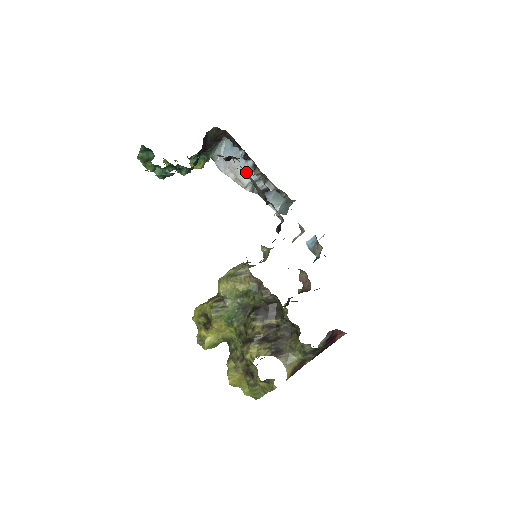
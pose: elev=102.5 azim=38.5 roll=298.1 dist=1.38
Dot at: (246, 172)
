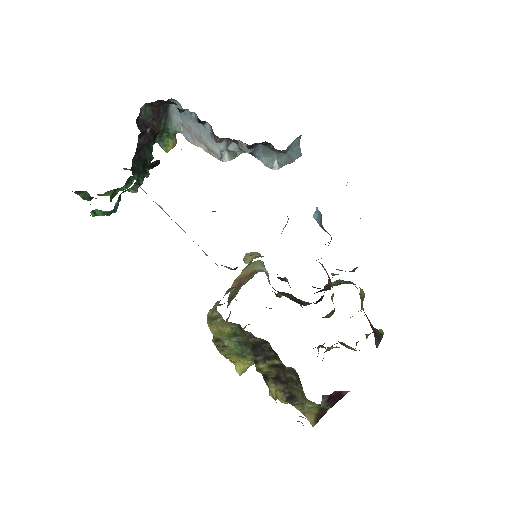
Dot at: occluded
